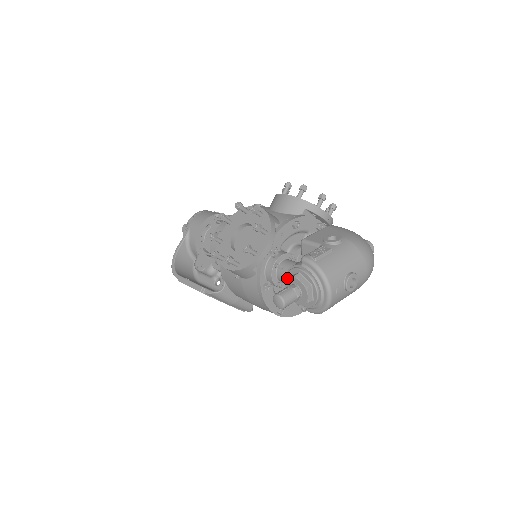
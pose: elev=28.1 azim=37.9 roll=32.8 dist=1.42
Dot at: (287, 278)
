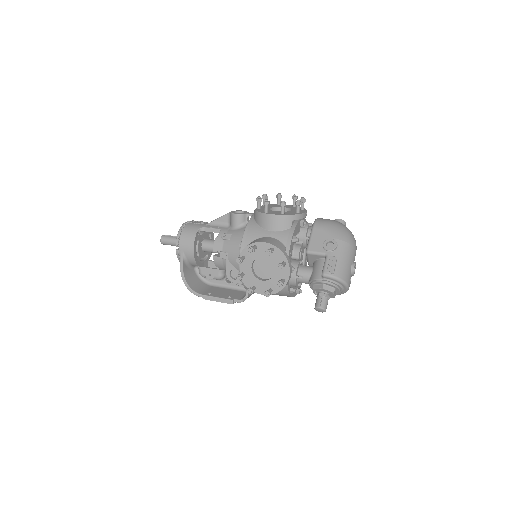
Dot at: (315, 289)
